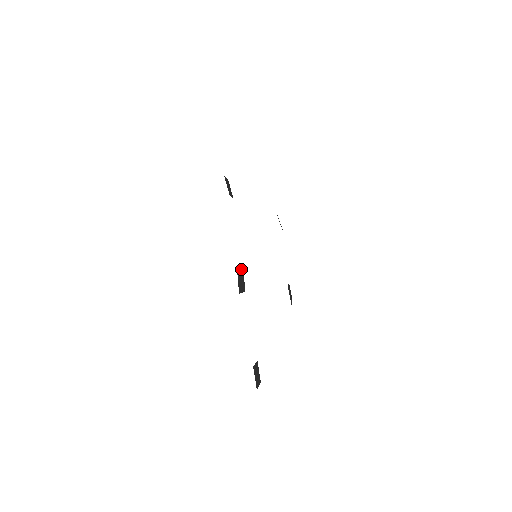
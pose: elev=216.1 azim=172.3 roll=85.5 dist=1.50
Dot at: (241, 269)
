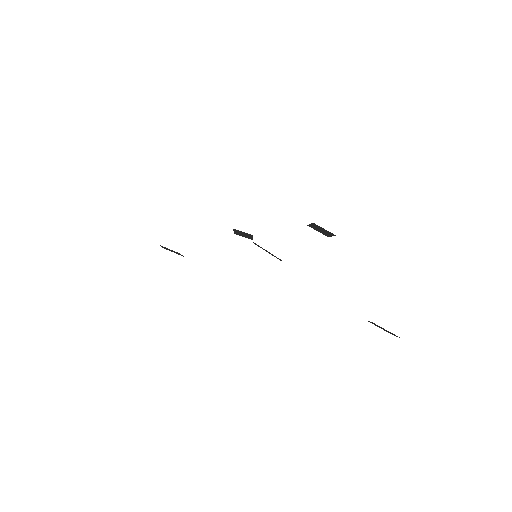
Dot at: occluded
